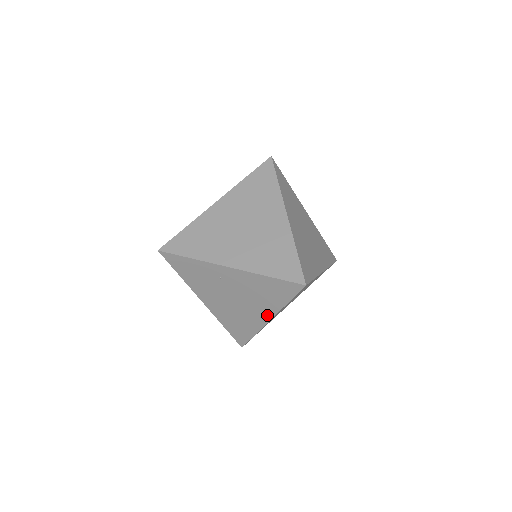
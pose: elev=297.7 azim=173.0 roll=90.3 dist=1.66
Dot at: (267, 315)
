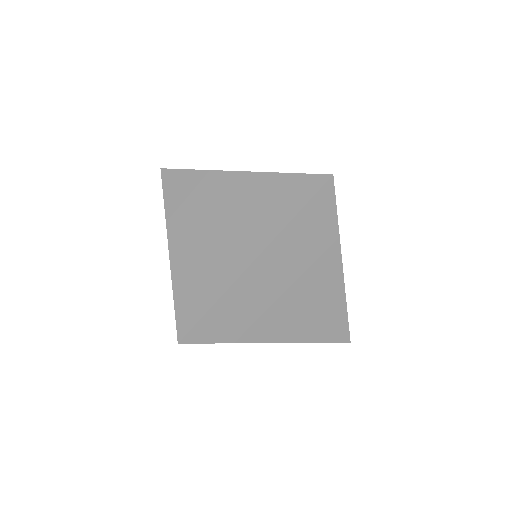
Dot at: occluded
